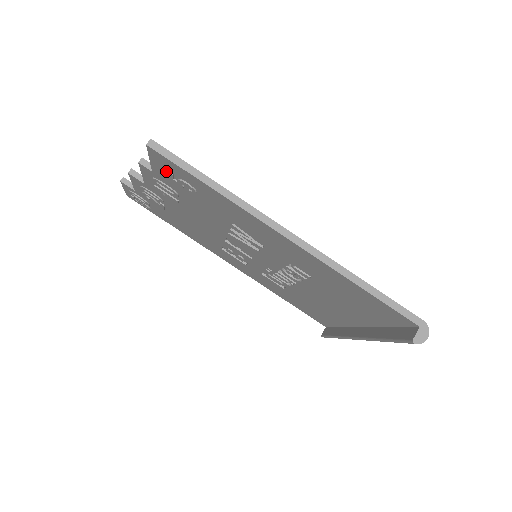
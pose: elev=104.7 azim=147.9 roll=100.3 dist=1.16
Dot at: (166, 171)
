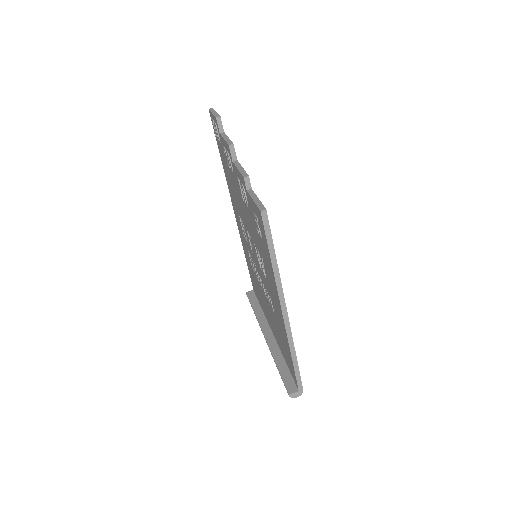
Dot at: (256, 213)
